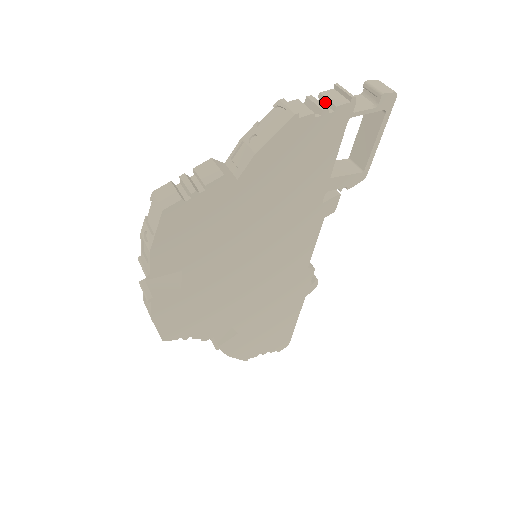
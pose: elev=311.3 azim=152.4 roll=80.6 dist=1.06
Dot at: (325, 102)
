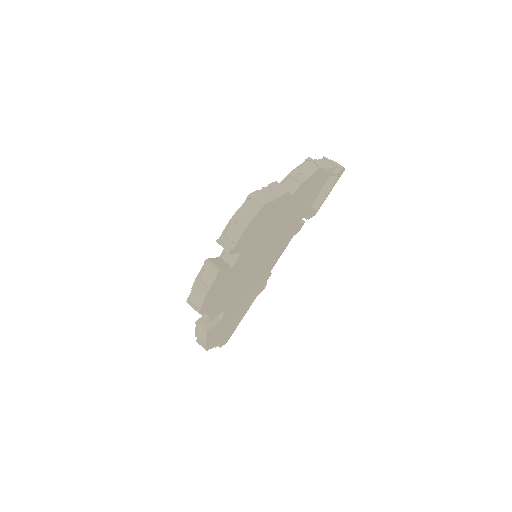
Dot at: occluded
